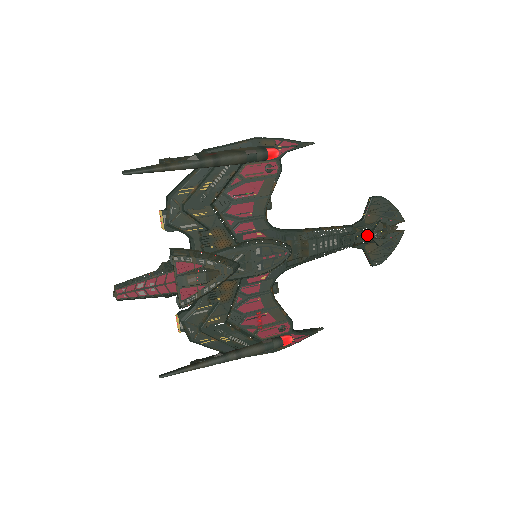
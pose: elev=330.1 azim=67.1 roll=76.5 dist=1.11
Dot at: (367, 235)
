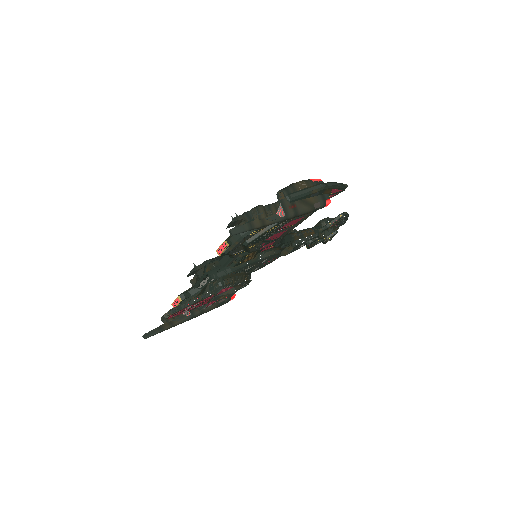
Dot at: (324, 240)
